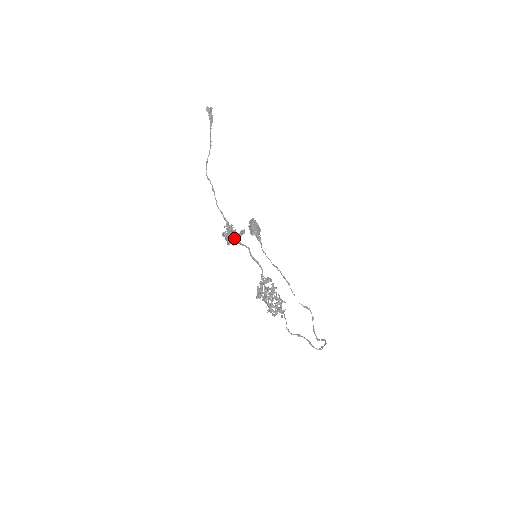
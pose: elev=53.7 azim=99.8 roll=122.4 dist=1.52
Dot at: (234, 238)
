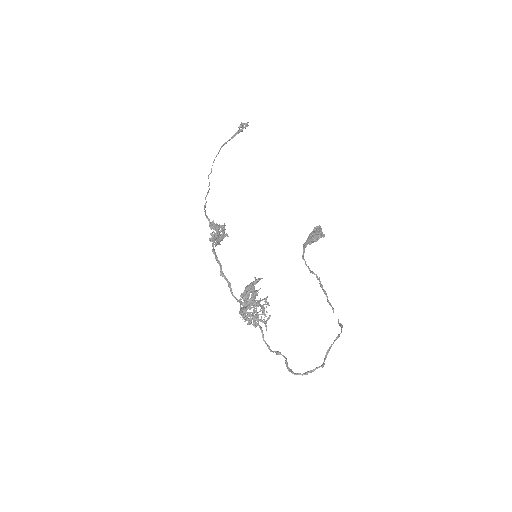
Dot at: (215, 236)
